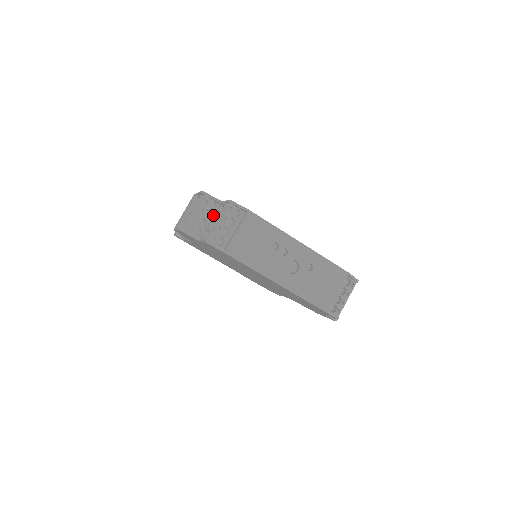
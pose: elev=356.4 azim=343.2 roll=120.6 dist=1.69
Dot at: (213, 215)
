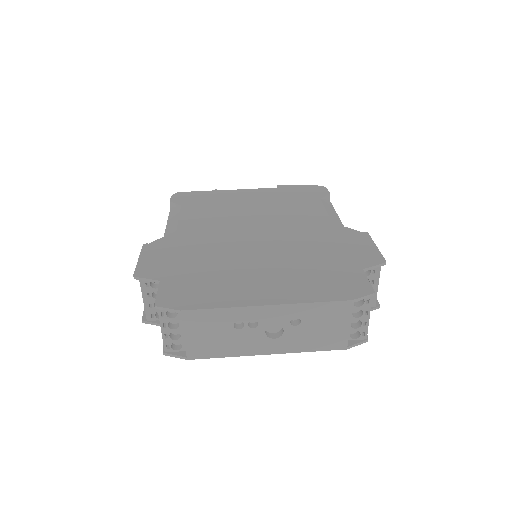
Dot at: occluded
